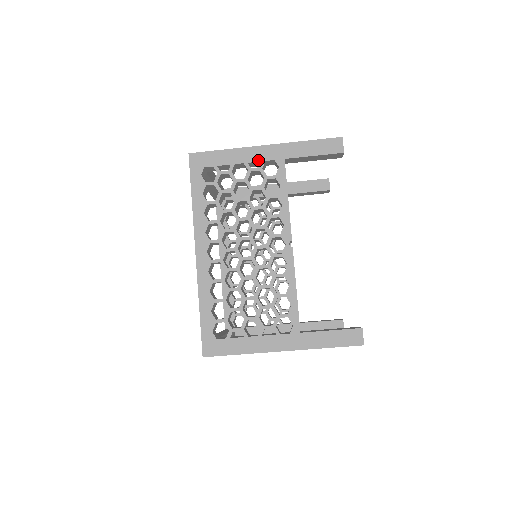
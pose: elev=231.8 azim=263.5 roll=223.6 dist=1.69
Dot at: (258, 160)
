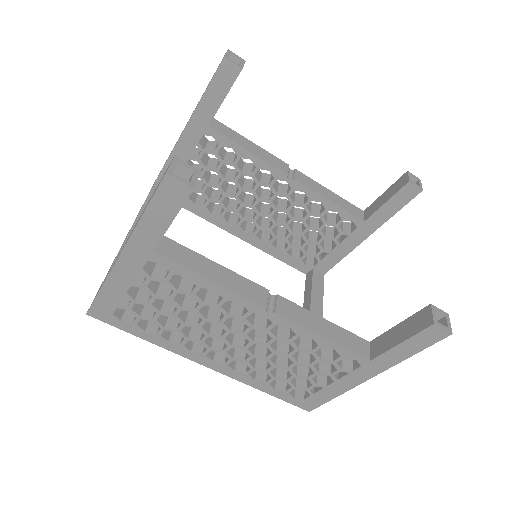
Dot at: (136, 274)
